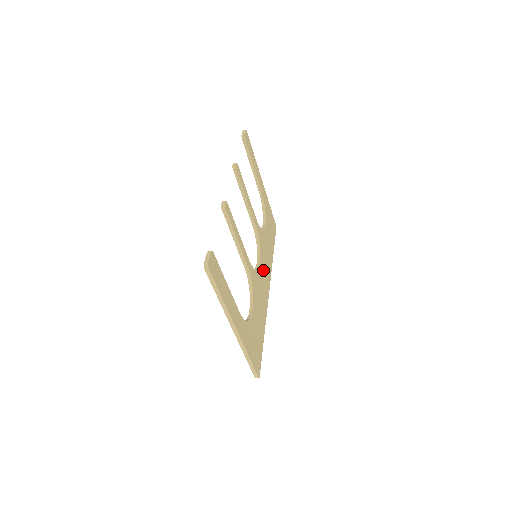
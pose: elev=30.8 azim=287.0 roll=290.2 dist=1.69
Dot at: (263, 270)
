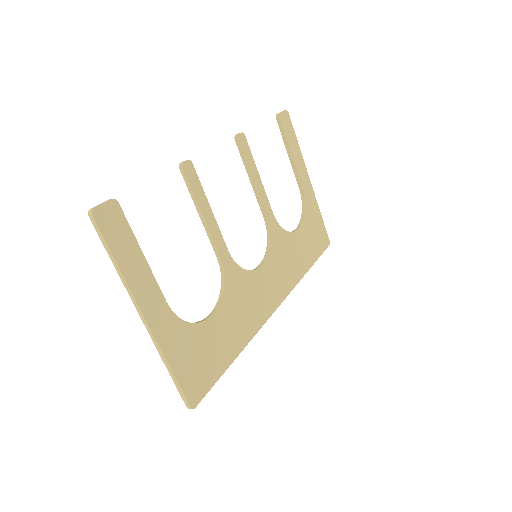
Dot at: (268, 279)
